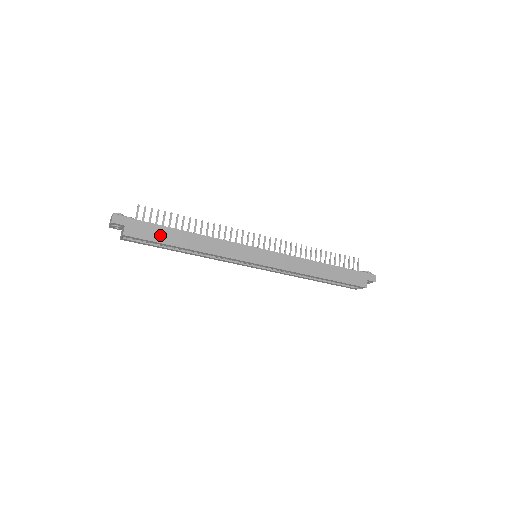
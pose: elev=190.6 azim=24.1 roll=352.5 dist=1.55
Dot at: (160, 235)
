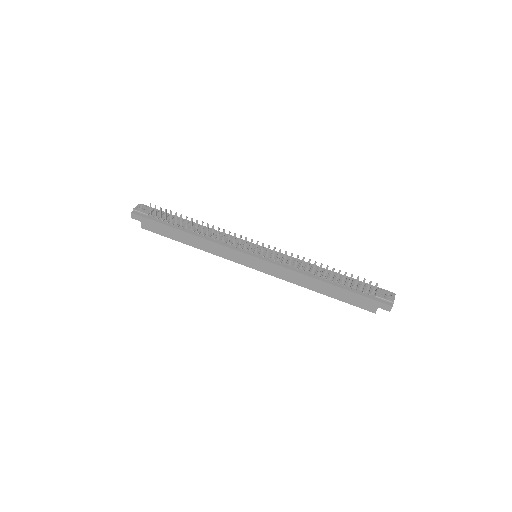
Dot at: (167, 232)
